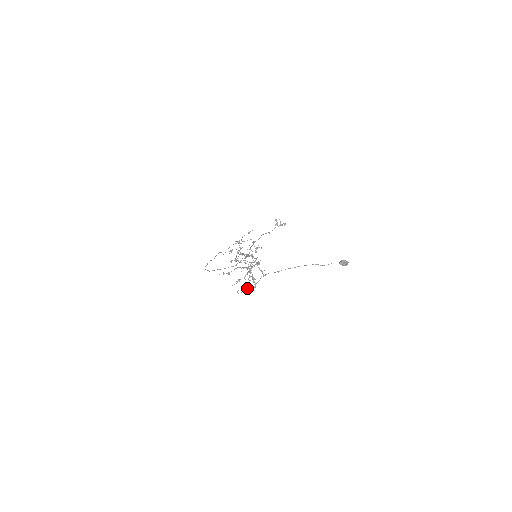
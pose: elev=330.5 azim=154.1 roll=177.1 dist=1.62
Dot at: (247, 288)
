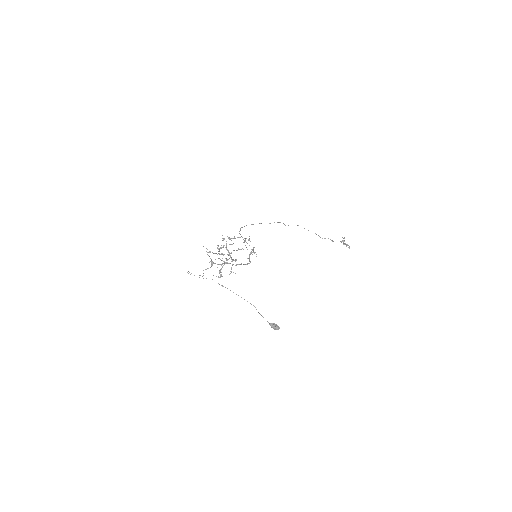
Dot at: (194, 275)
